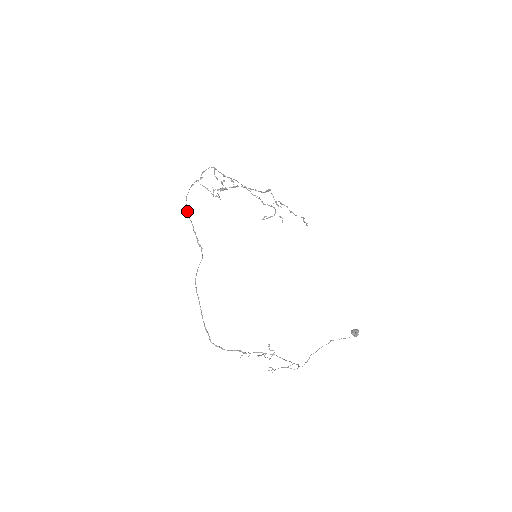
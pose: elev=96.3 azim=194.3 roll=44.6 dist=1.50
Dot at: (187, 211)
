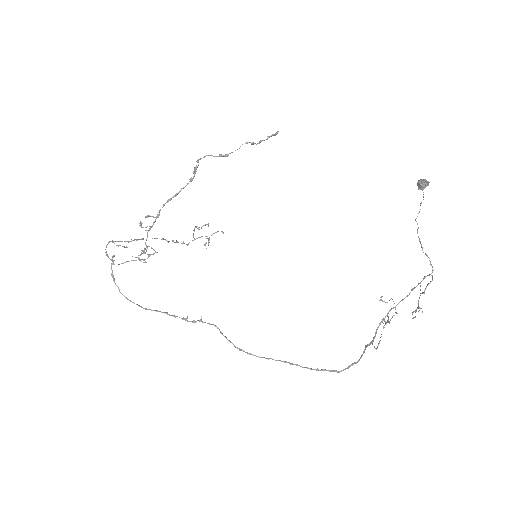
Dot at: (139, 306)
